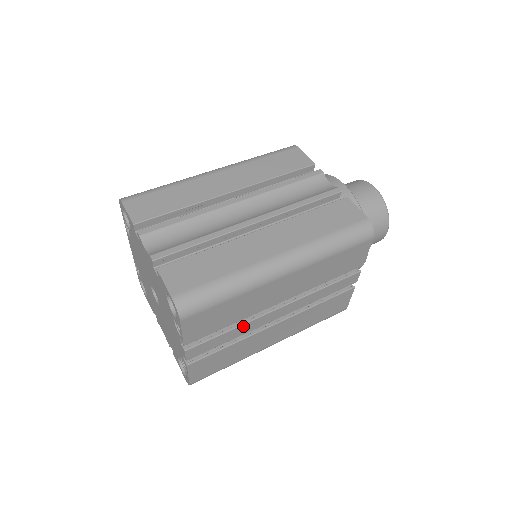
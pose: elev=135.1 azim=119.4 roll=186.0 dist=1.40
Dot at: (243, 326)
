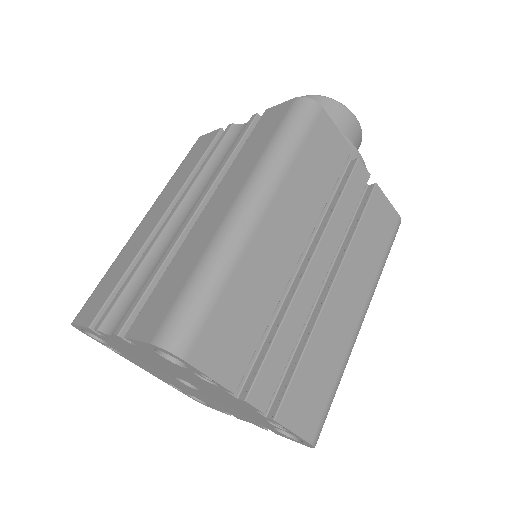
Dot at: (288, 317)
